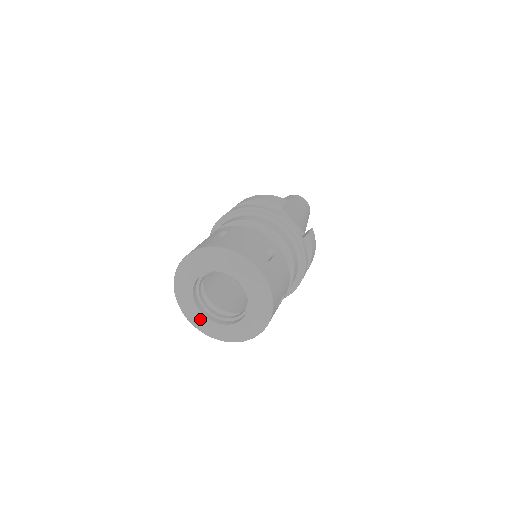
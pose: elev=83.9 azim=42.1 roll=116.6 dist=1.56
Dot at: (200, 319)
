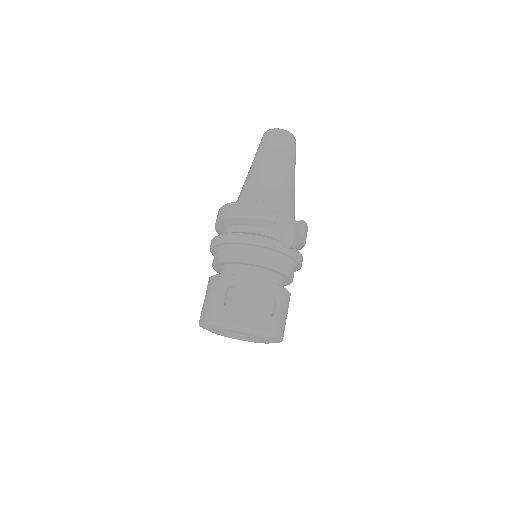
Dot at: (226, 336)
